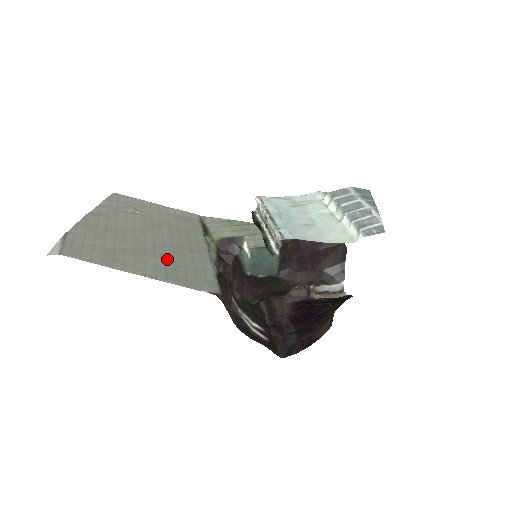
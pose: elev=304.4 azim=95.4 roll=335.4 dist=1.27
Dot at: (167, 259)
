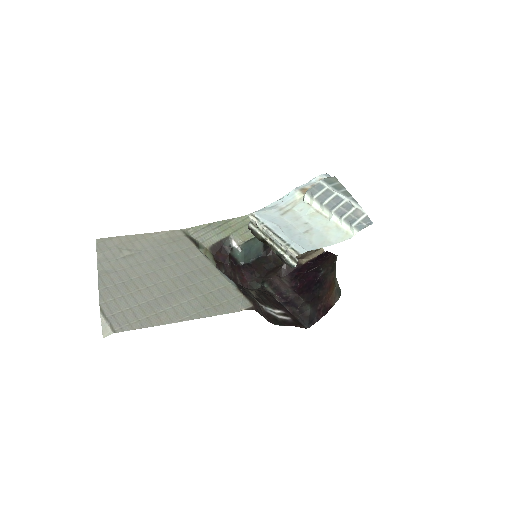
Dot at: (194, 293)
